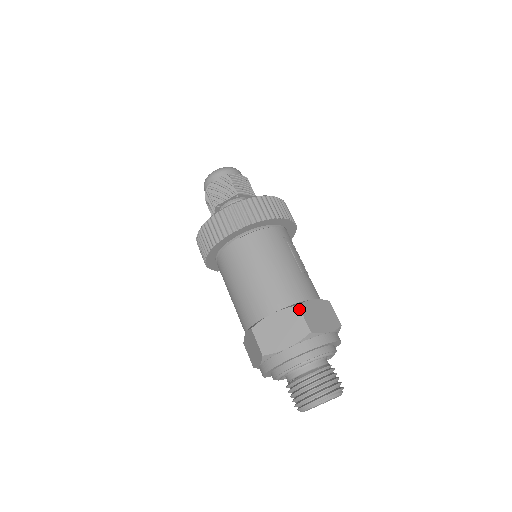
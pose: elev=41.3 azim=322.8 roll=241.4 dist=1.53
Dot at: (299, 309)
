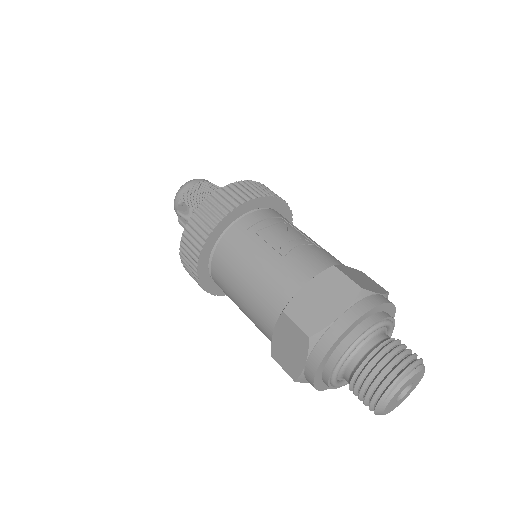
Dot at: (286, 316)
